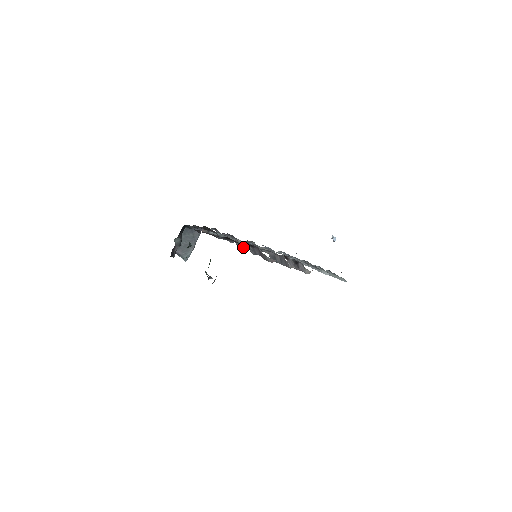
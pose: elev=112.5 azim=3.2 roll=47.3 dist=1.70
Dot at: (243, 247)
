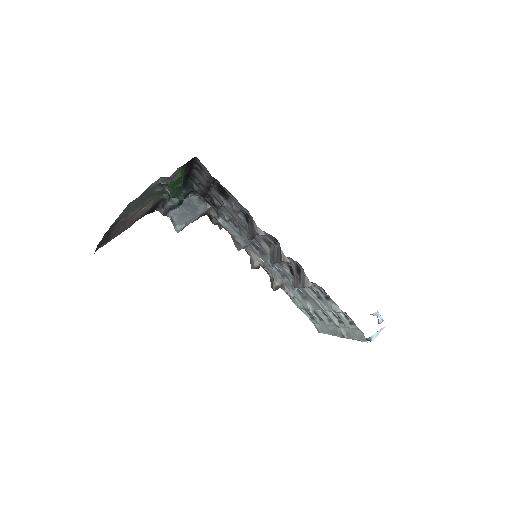
Dot at: (233, 207)
